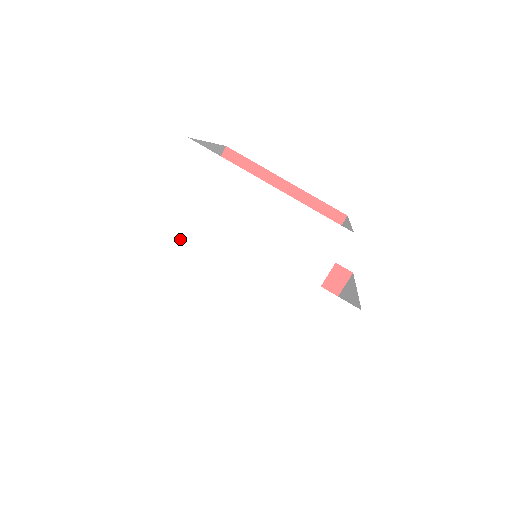
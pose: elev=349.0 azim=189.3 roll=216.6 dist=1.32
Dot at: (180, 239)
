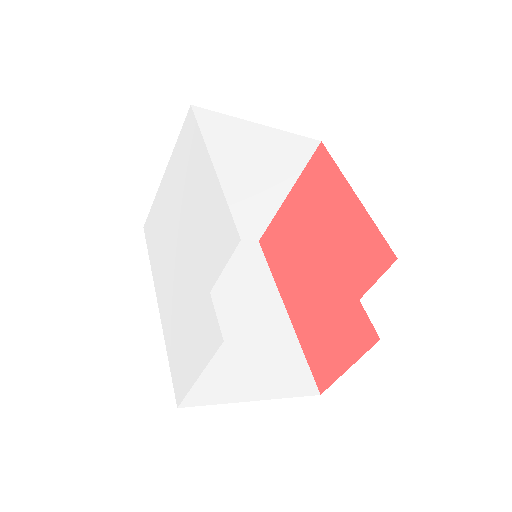
Dot at: (168, 202)
